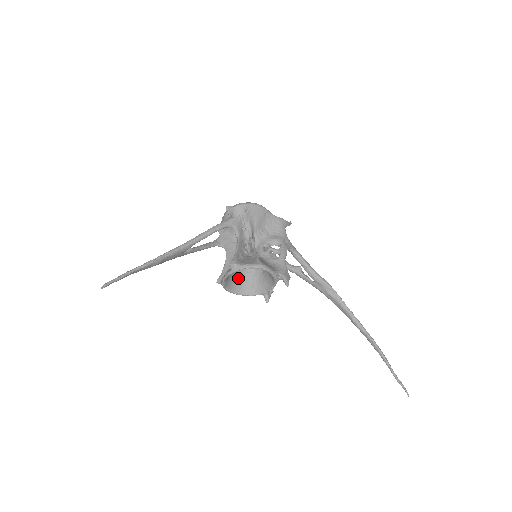
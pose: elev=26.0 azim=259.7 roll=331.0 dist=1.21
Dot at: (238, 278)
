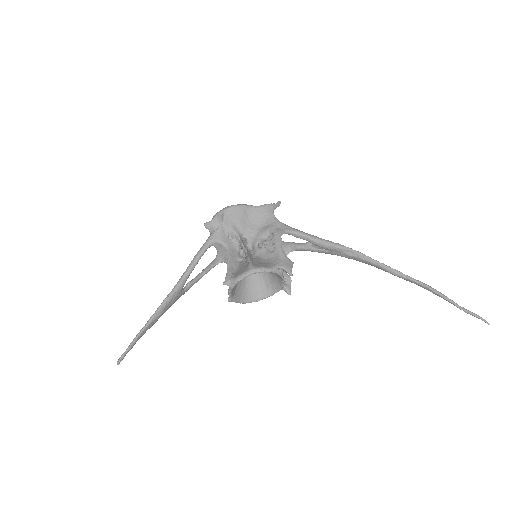
Dot at: (249, 286)
